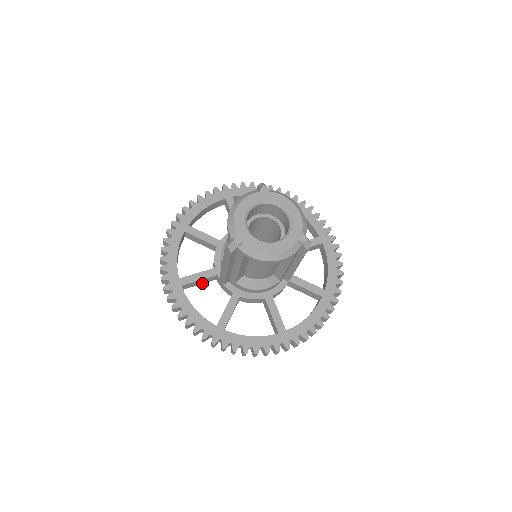
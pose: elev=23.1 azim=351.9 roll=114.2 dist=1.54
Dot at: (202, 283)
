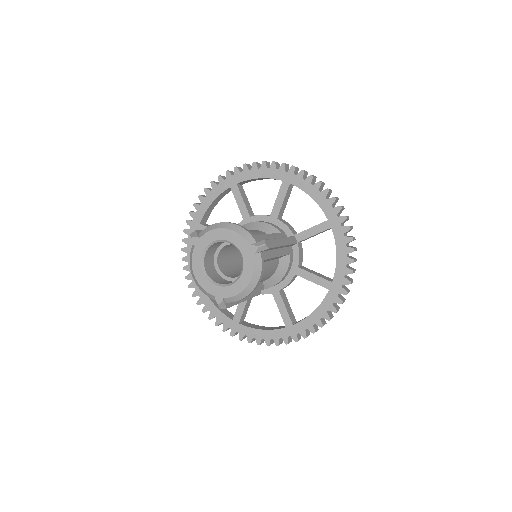
Dot at: occluded
